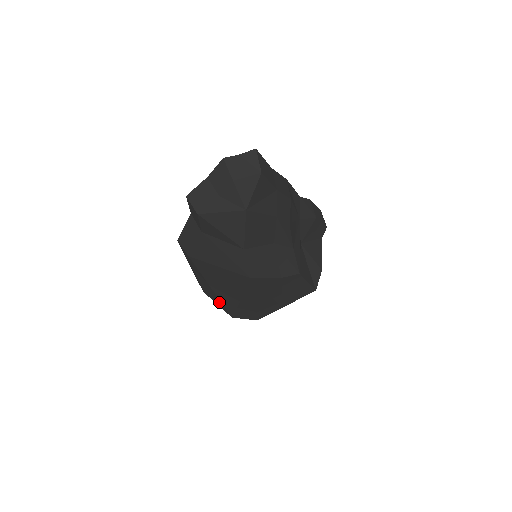
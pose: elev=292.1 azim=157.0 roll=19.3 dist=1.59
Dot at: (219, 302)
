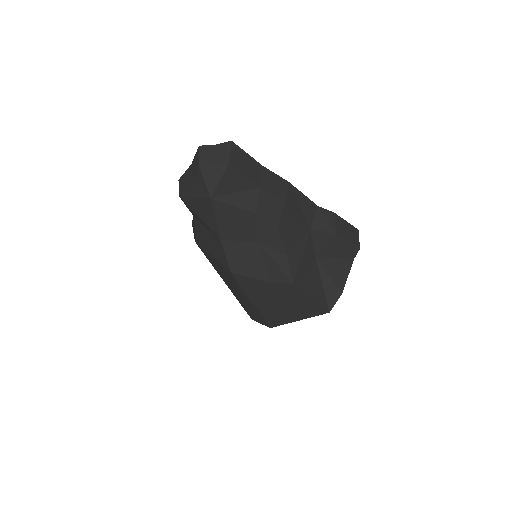
Dot at: occluded
